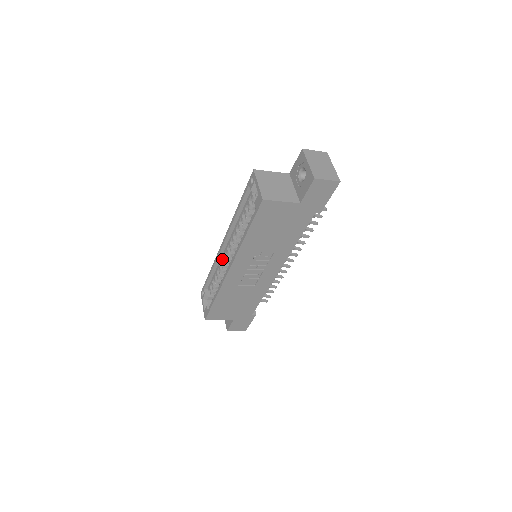
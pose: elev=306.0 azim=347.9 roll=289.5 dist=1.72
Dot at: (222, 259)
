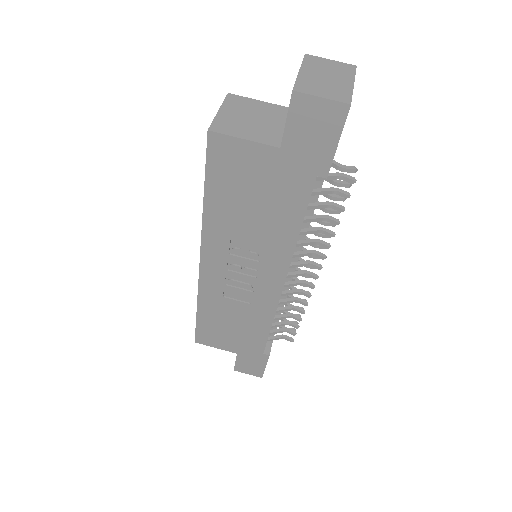
Dot at: occluded
